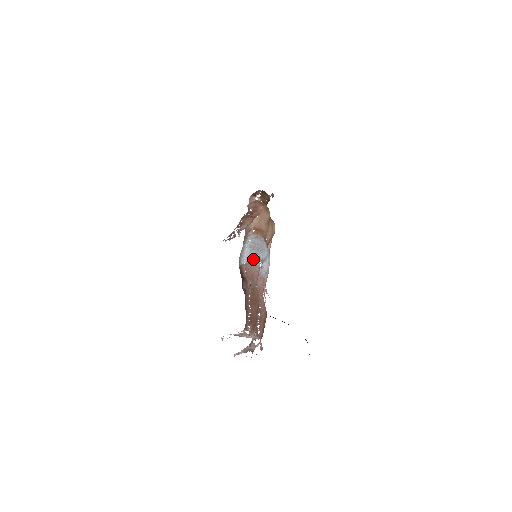
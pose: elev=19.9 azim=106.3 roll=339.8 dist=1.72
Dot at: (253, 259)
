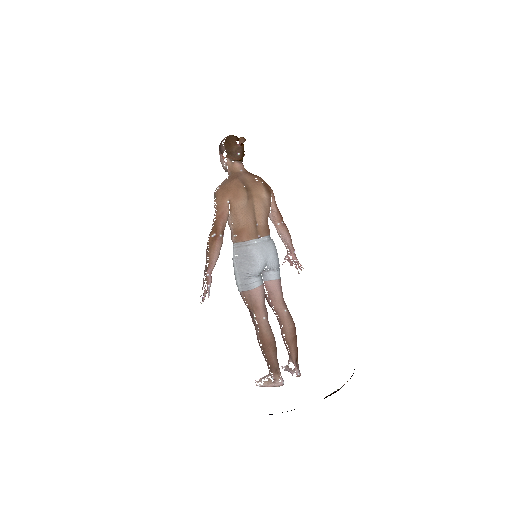
Dot at: (247, 285)
